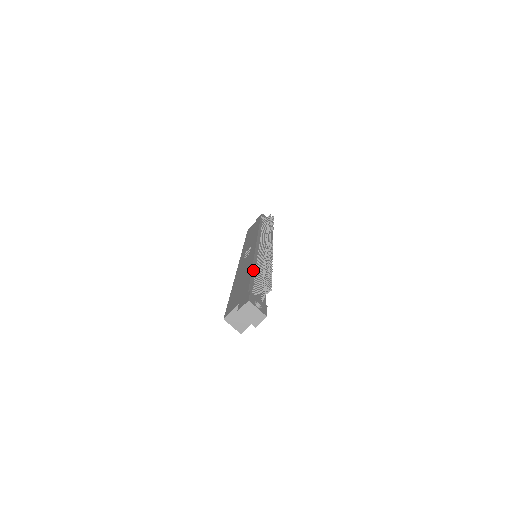
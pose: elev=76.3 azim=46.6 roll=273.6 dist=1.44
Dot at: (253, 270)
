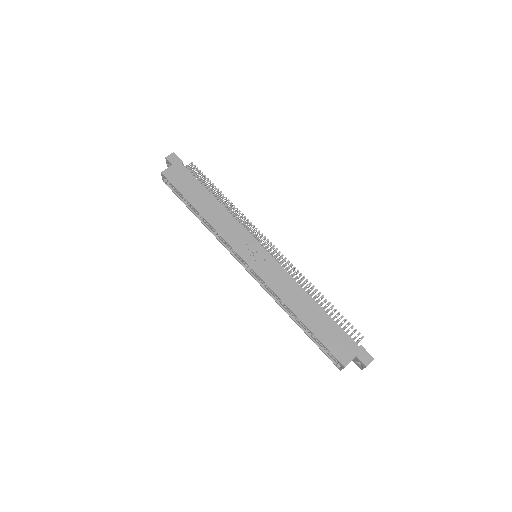
Dot at: (318, 305)
